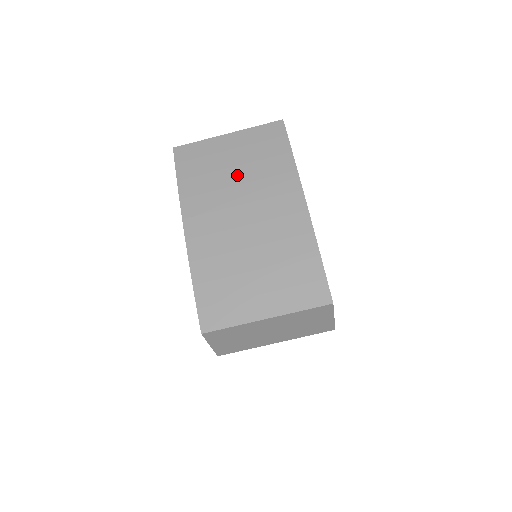
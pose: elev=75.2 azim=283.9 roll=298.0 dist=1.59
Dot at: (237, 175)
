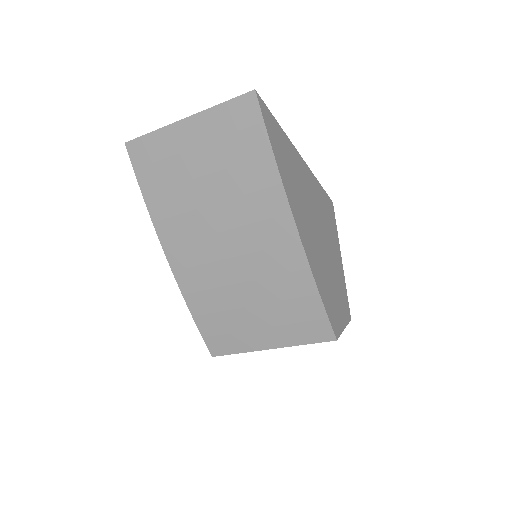
Dot at: (209, 190)
